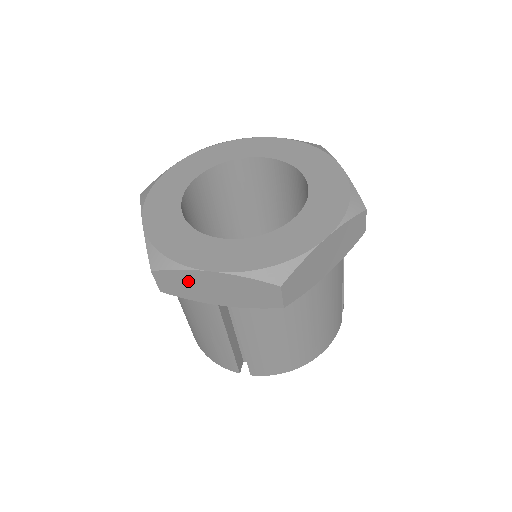
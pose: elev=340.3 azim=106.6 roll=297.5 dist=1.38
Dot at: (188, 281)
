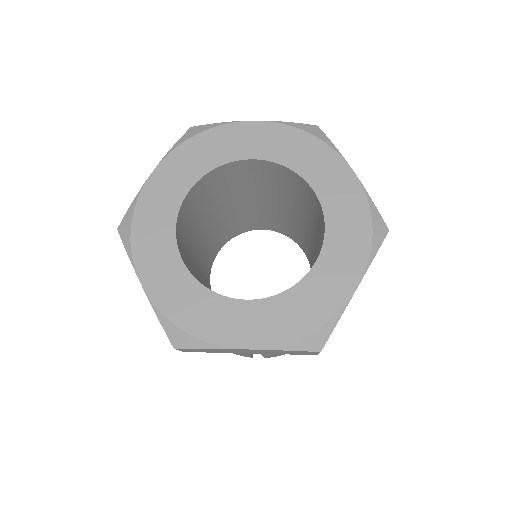
Dot at: (216, 350)
